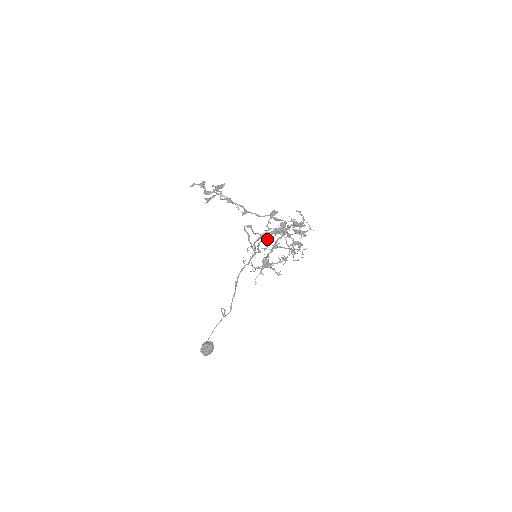
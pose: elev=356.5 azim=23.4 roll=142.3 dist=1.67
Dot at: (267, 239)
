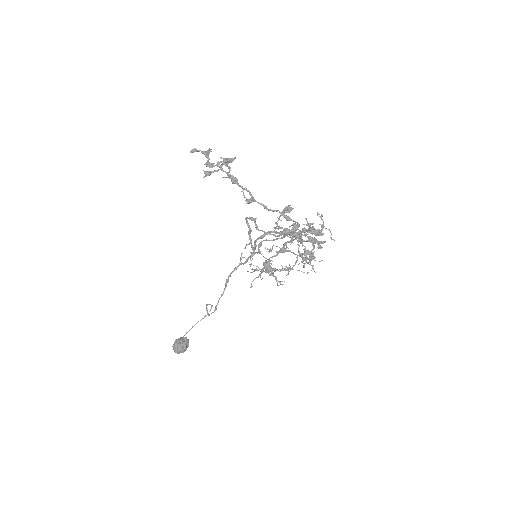
Dot at: (272, 240)
